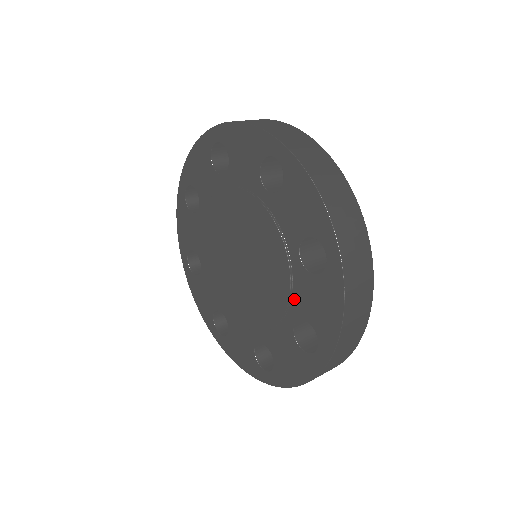
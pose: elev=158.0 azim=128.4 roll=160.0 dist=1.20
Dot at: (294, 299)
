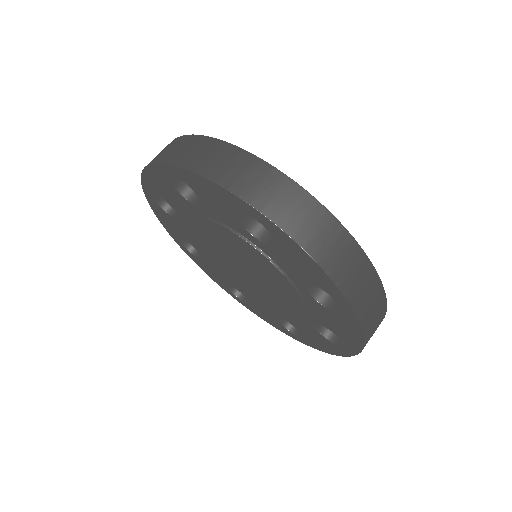
Dot at: (311, 313)
